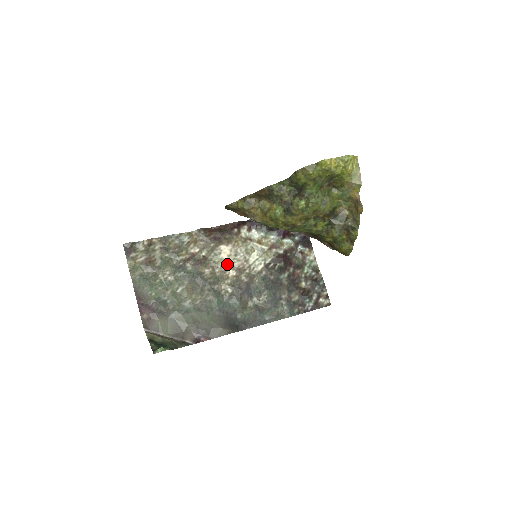
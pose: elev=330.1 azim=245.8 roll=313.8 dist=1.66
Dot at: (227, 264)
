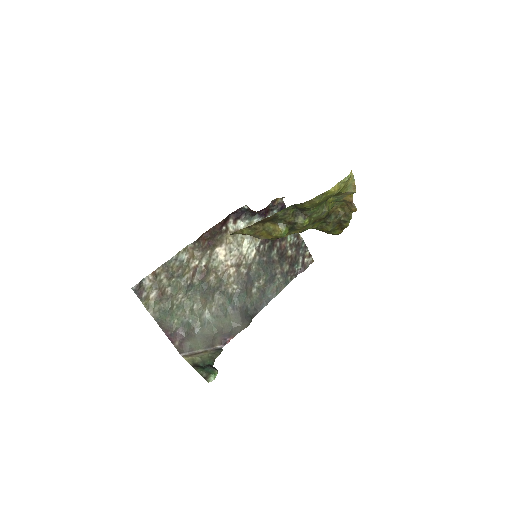
Dot at: (226, 264)
